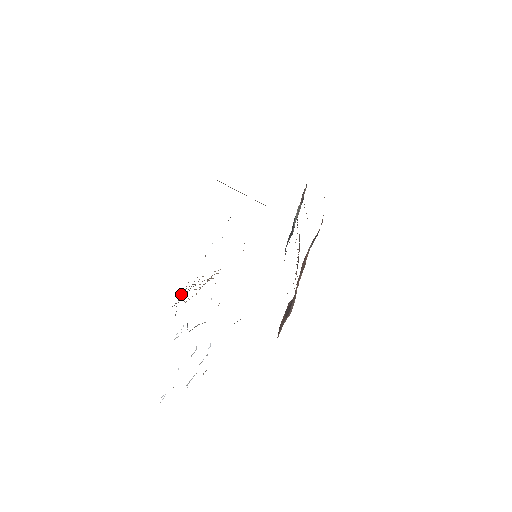
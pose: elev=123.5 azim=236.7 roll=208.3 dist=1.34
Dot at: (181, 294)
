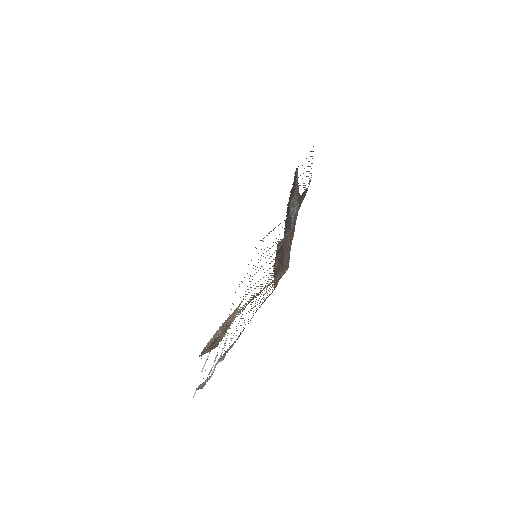
Dot at: (207, 352)
